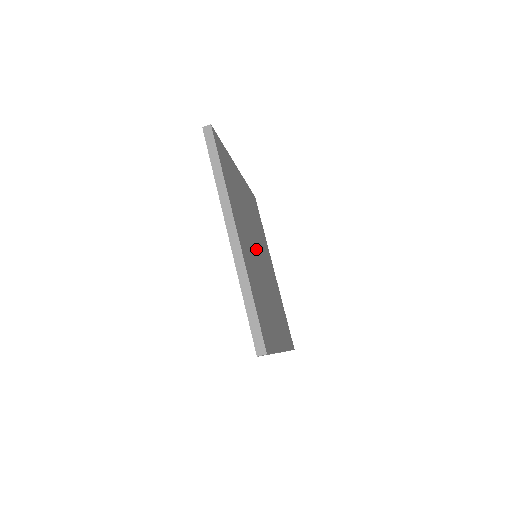
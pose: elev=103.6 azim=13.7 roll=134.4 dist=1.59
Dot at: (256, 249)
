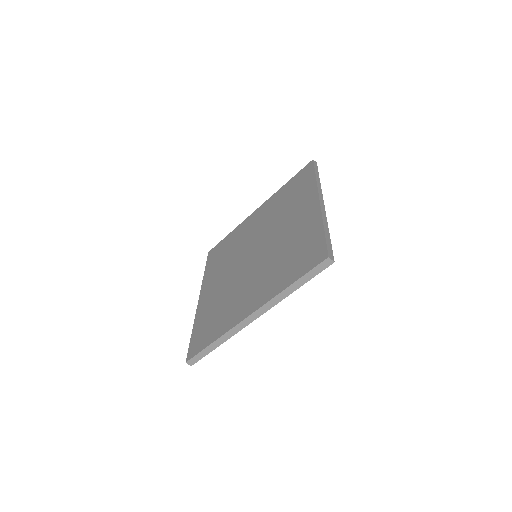
Dot at: occluded
